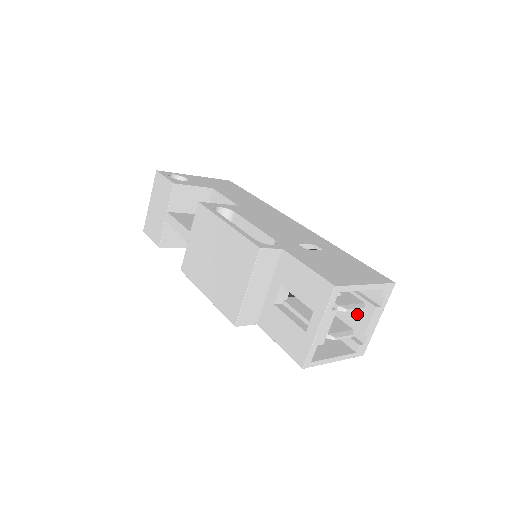
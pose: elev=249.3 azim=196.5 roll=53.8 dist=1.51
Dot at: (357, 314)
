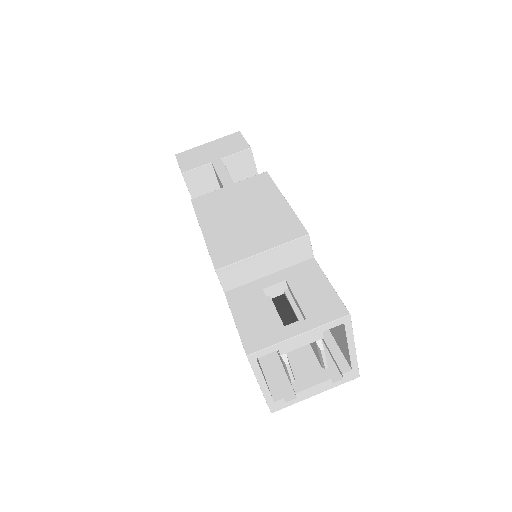
Dot at: (305, 372)
